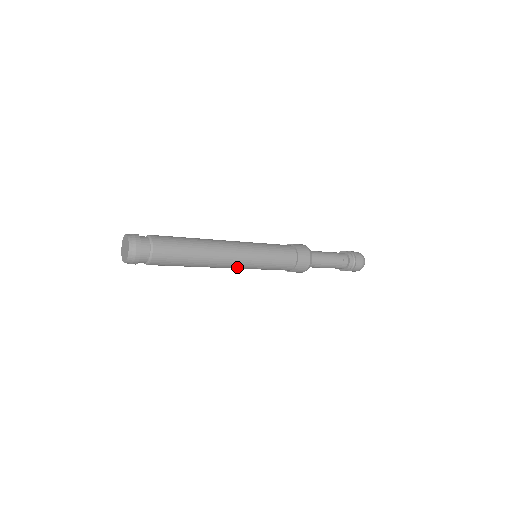
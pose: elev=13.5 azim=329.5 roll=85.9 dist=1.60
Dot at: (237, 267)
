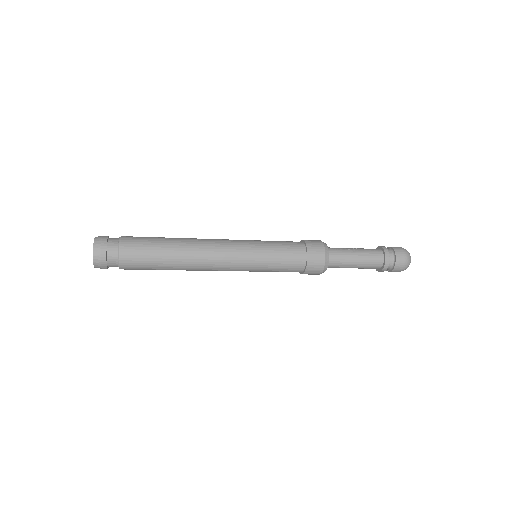
Dot at: (231, 259)
